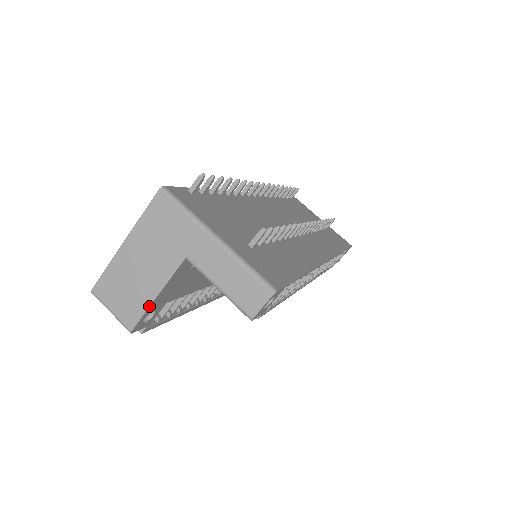
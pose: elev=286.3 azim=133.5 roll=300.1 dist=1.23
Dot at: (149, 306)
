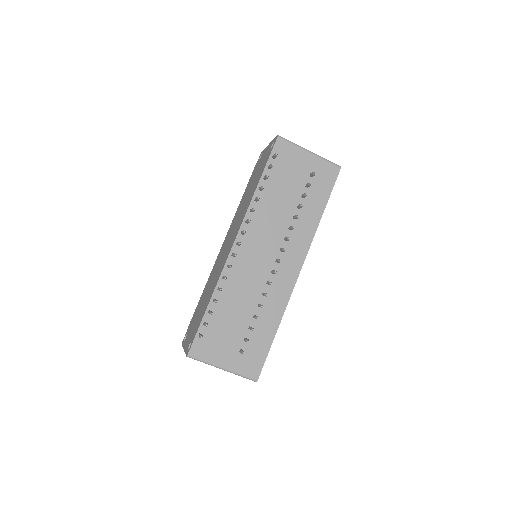
Dot at: occluded
